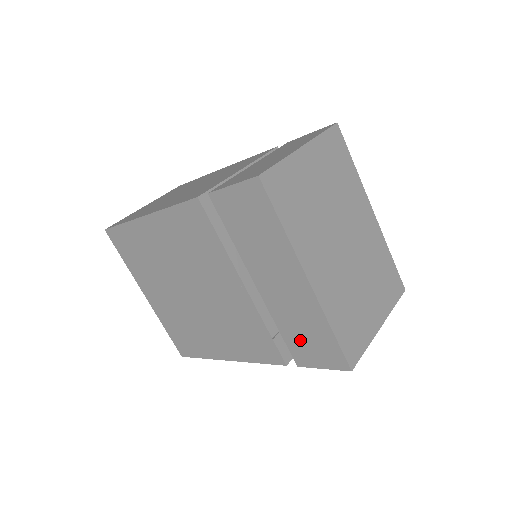
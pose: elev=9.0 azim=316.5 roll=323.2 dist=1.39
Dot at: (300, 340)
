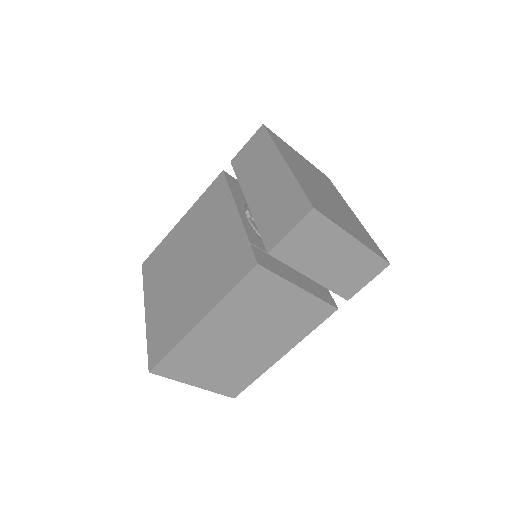
Dot at: (273, 219)
